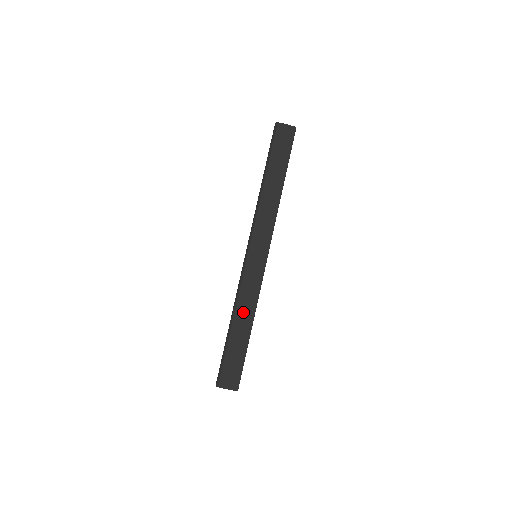
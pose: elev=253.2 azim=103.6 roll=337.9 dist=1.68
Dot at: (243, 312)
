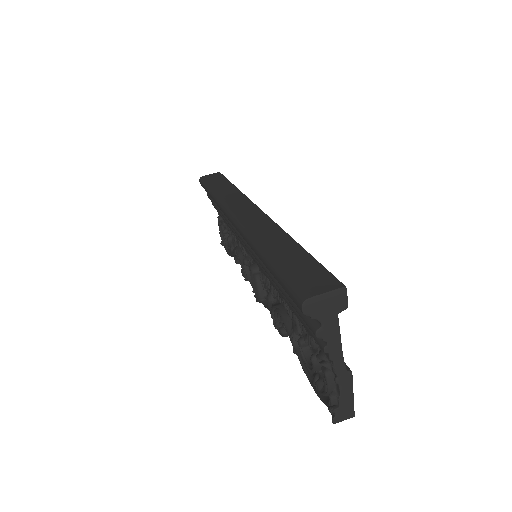
Dot at: (269, 239)
